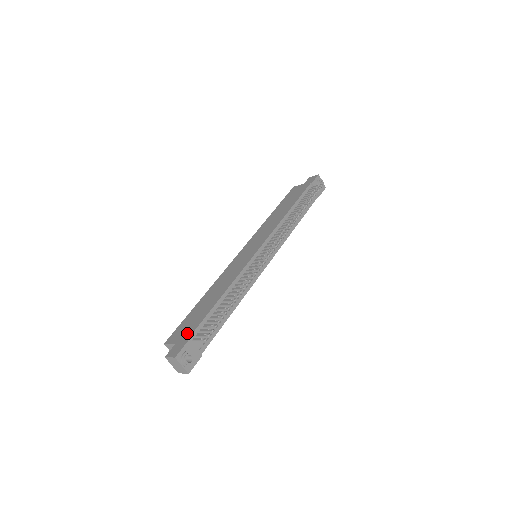
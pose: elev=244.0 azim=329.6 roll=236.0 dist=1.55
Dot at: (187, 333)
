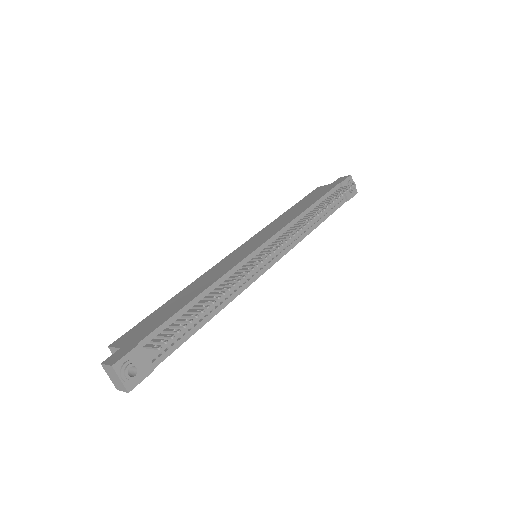
Dot at: (139, 336)
